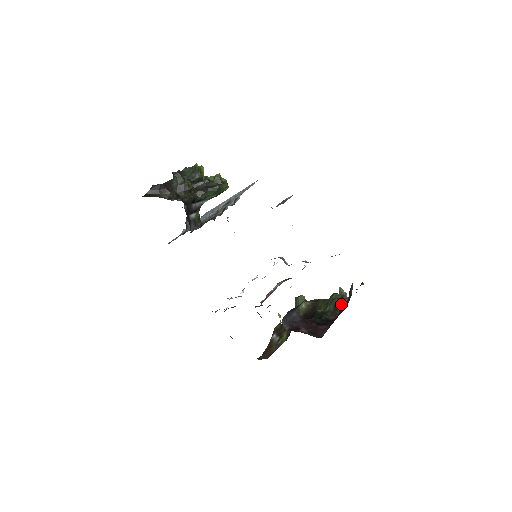
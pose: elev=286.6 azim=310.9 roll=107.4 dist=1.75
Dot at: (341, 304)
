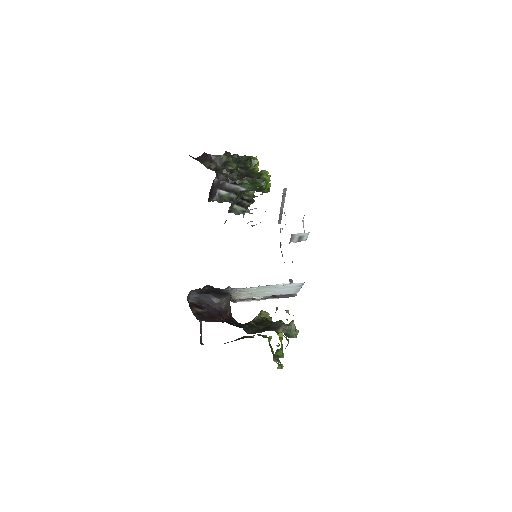
Dot at: (271, 327)
